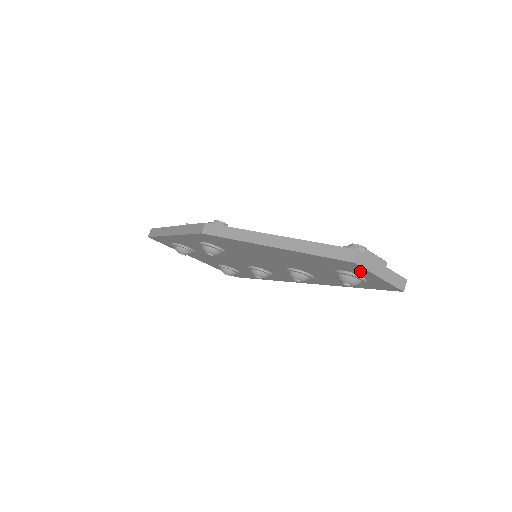
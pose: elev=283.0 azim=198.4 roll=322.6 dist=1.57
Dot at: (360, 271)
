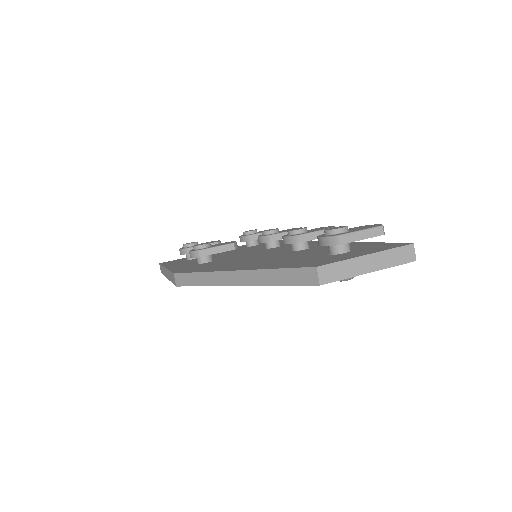
Dot at: occluded
